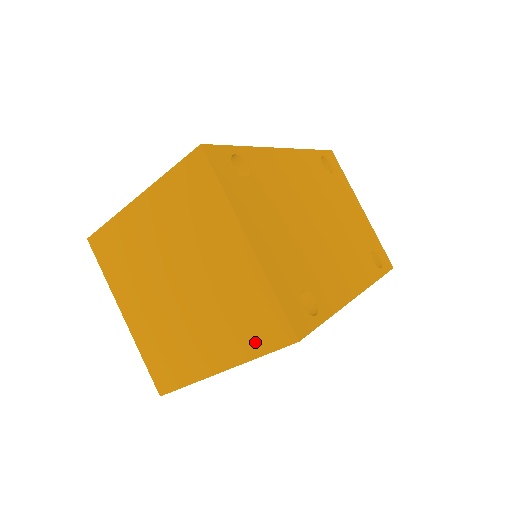
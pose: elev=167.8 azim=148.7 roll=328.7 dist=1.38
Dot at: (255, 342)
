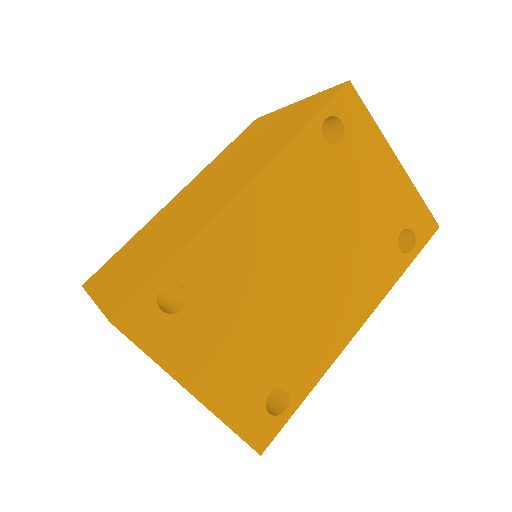
Dot at: occluded
